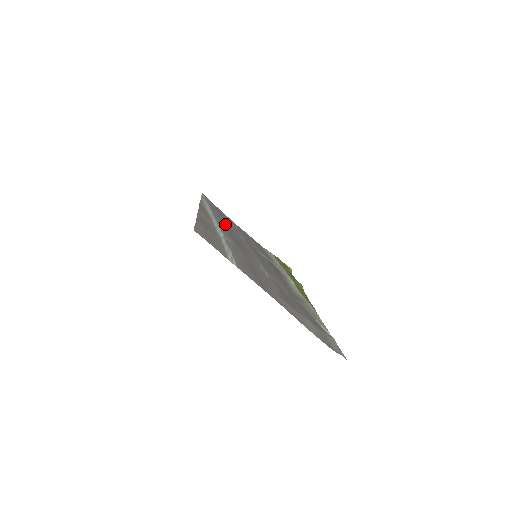
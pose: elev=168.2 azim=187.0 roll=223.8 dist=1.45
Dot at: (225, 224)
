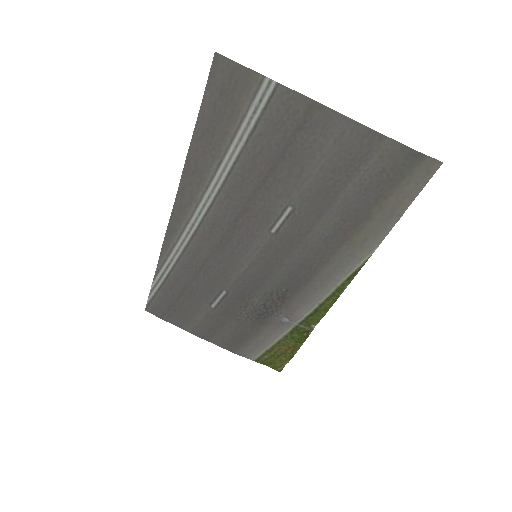
Dot at: (199, 268)
